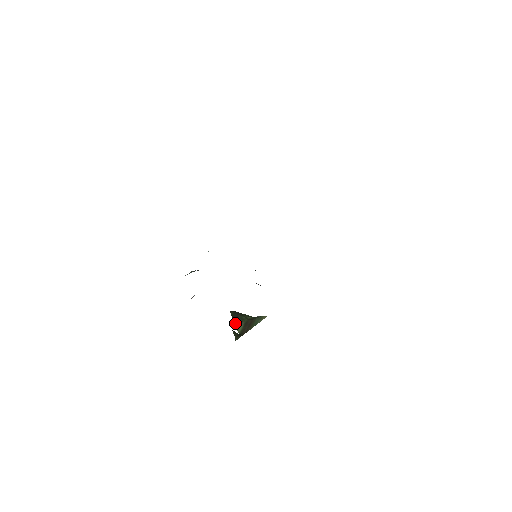
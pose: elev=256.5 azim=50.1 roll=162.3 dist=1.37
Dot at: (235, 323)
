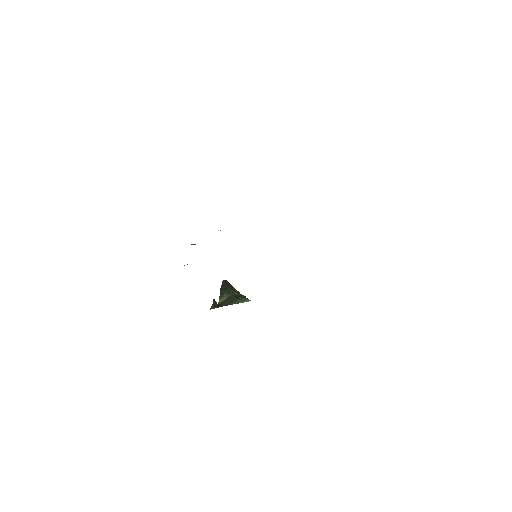
Dot at: (221, 293)
